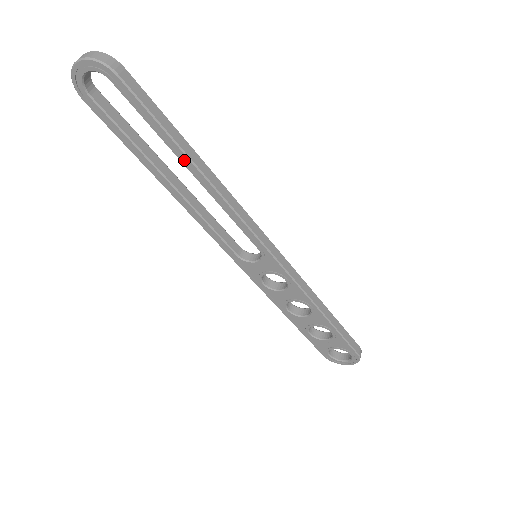
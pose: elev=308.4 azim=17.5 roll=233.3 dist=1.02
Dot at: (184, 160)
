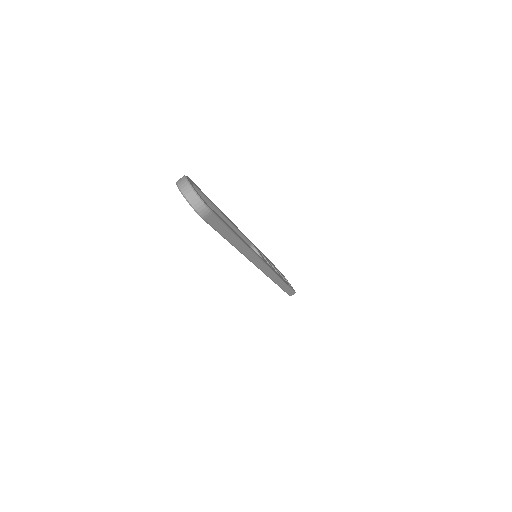
Dot at: occluded
